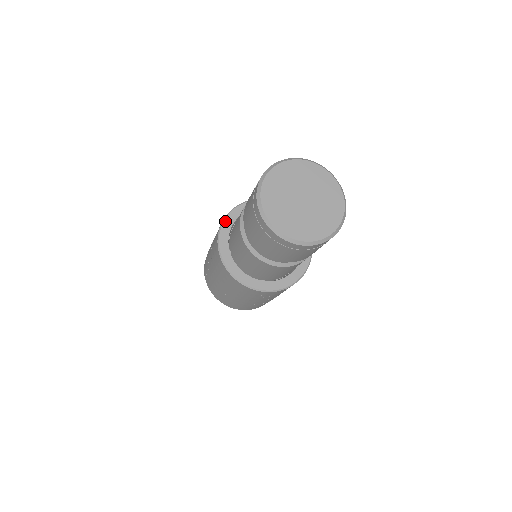
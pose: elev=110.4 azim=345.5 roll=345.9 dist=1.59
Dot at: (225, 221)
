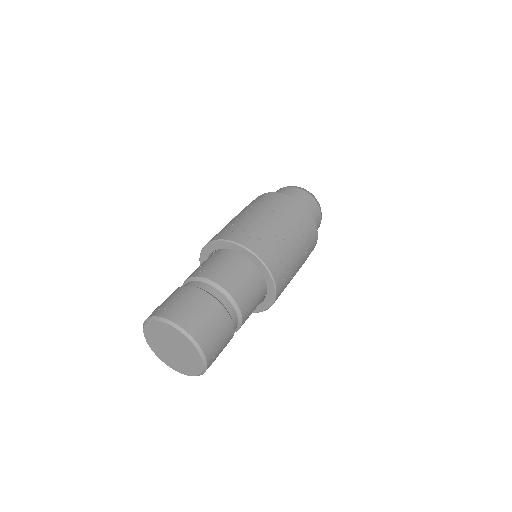
Dot at: occluded
